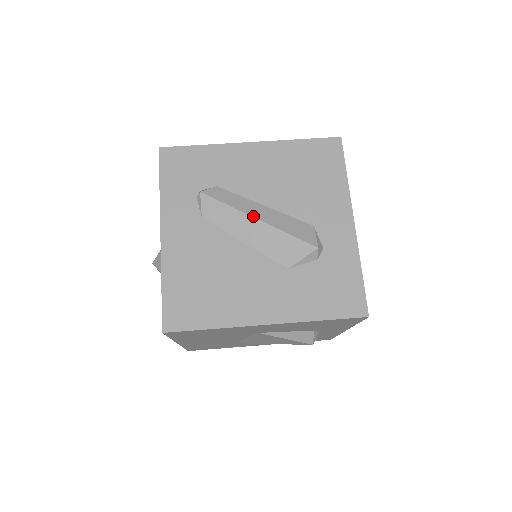
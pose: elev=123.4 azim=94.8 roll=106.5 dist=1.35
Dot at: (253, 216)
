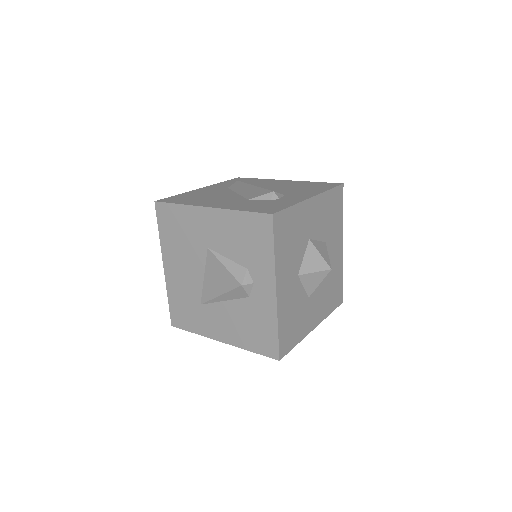
Dot at: (253, 185)
